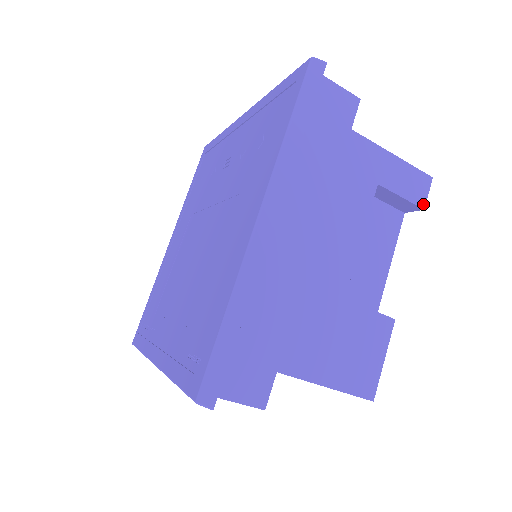
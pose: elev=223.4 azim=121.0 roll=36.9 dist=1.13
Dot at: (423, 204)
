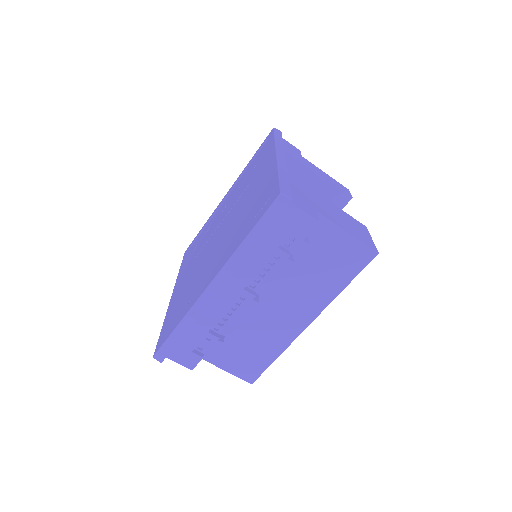
Dot at: (351, 195)
